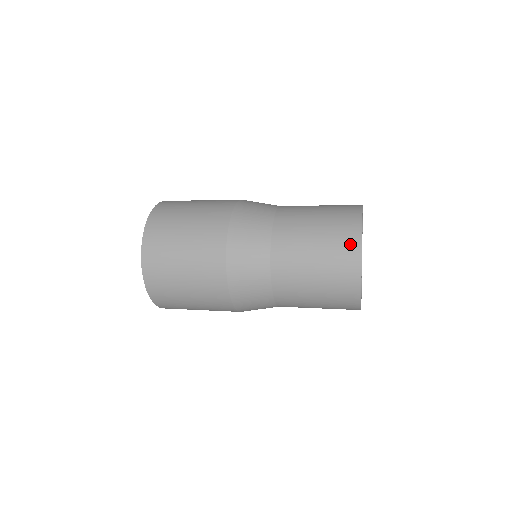
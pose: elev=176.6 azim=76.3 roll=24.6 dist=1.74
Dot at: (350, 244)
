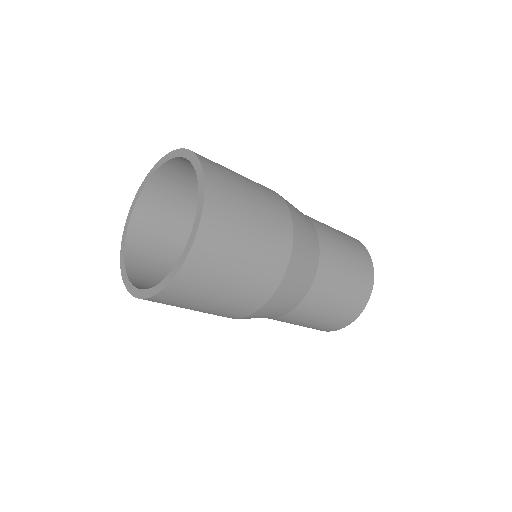
Dot at: (361, 246)
